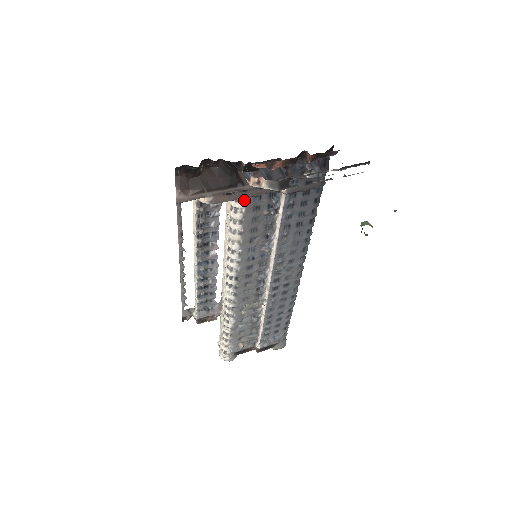
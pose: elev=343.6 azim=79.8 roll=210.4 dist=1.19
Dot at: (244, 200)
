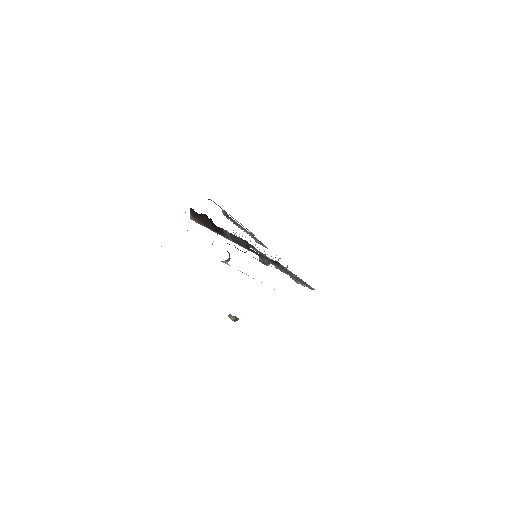
Dot at: occluded
